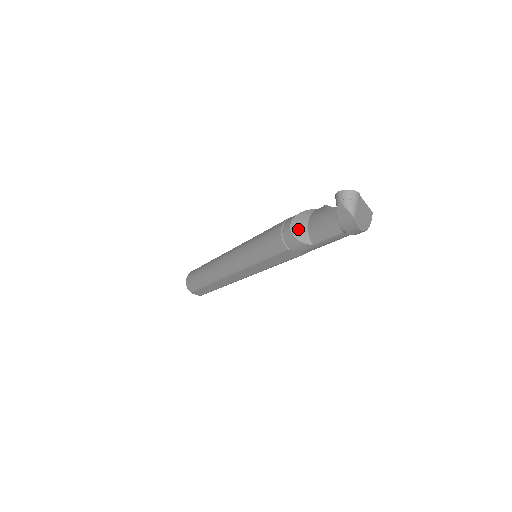
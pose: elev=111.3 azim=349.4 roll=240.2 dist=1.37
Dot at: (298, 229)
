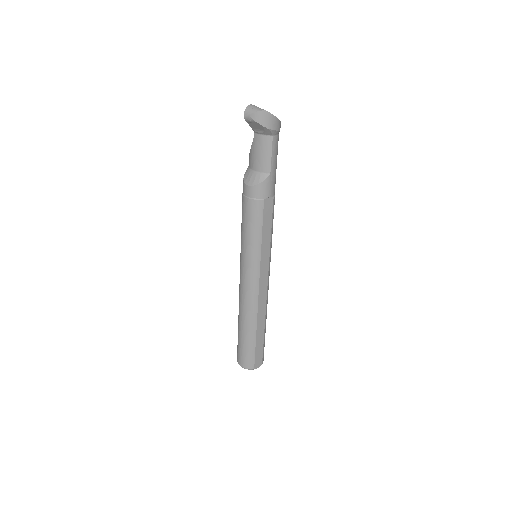
Dot at: (253, 179)
